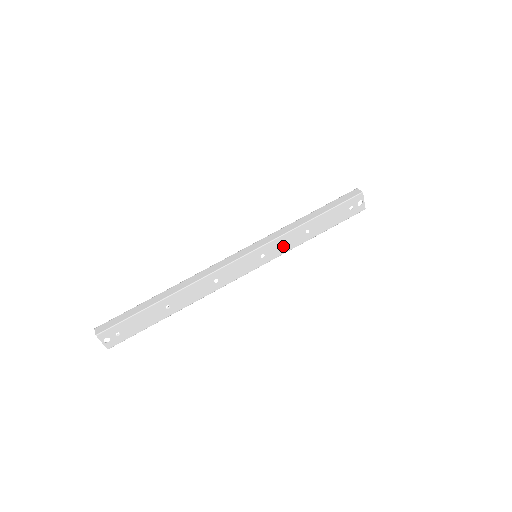
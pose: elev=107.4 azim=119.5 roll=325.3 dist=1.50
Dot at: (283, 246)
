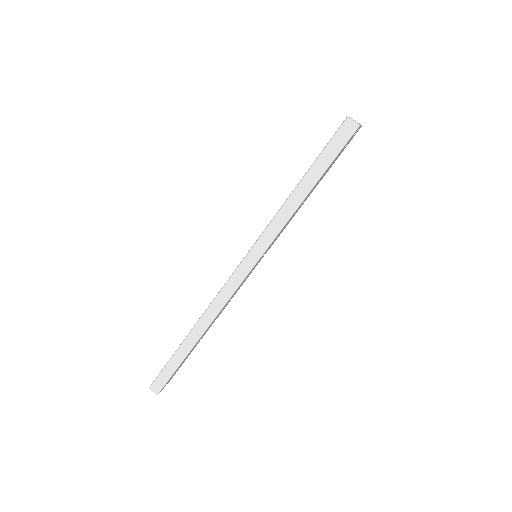
Dot at: (281, 232)
